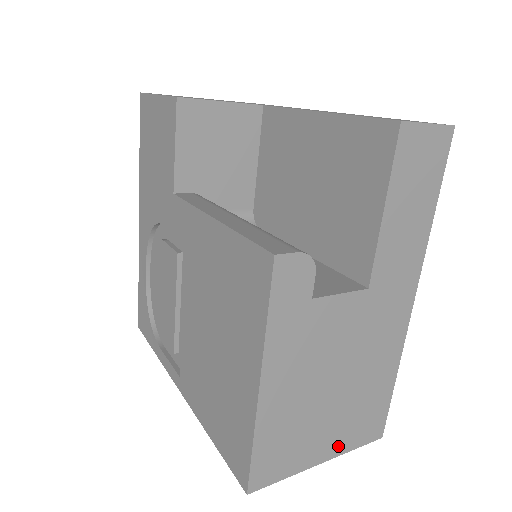
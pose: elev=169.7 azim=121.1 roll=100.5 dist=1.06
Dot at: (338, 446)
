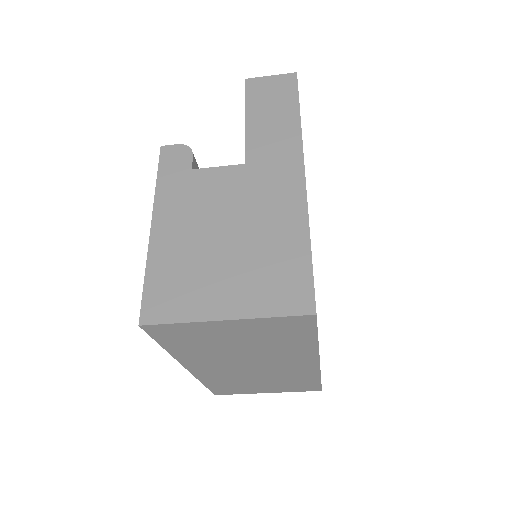
Dot at: (246, 305)
